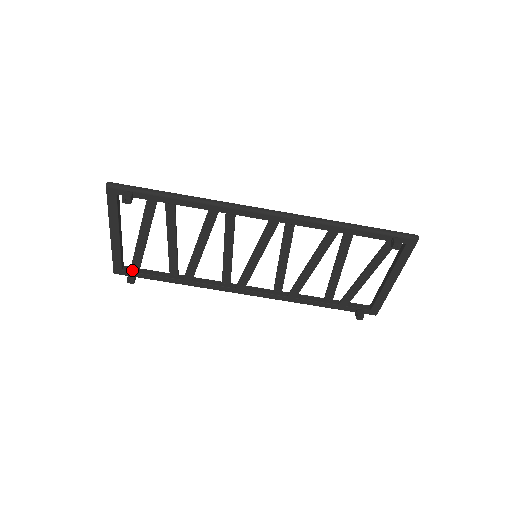
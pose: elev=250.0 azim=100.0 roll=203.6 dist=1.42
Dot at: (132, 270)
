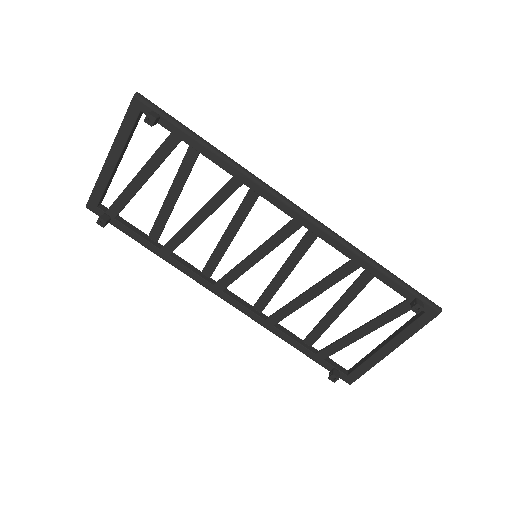
Dot at: (109, 212)
